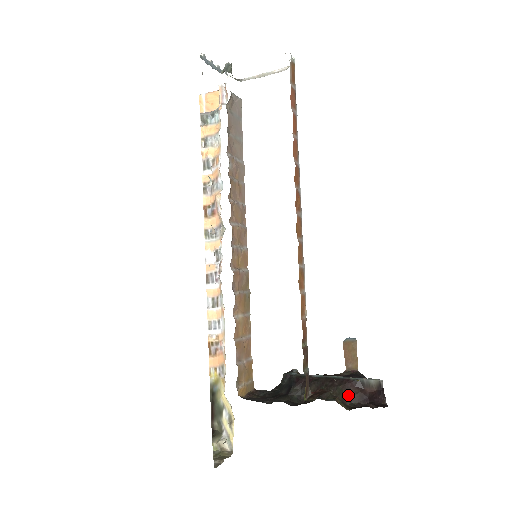
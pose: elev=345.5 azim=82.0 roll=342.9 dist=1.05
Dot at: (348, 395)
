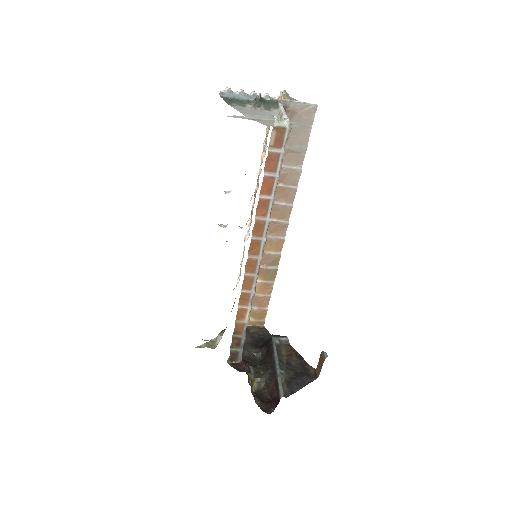
Dot at: (268, 383)
